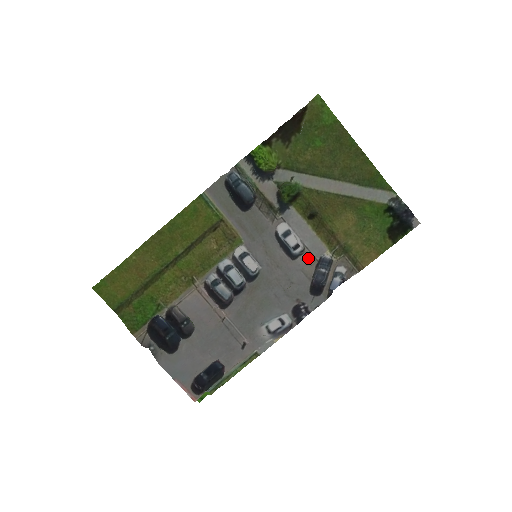
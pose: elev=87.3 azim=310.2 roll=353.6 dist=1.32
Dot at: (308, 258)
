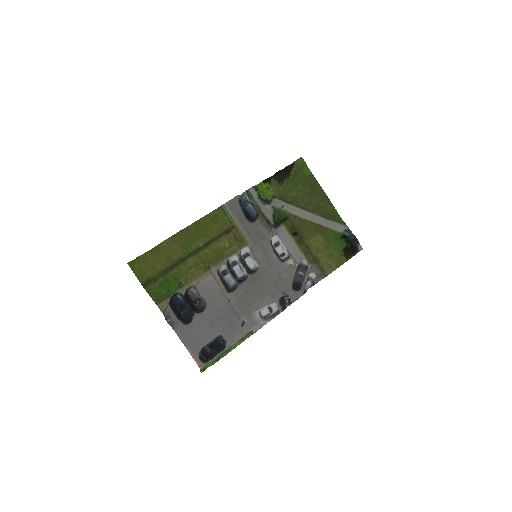
Dot at: (291, 263)
